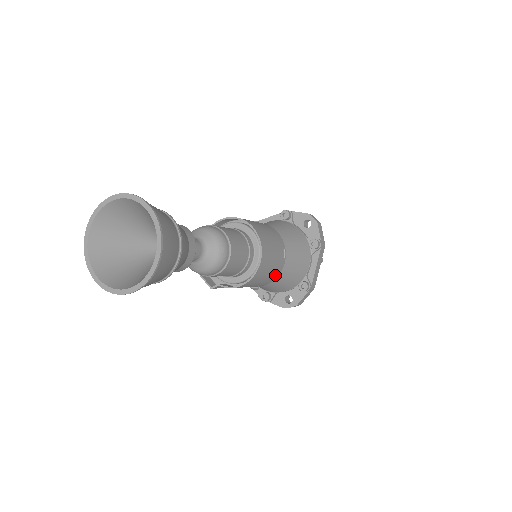
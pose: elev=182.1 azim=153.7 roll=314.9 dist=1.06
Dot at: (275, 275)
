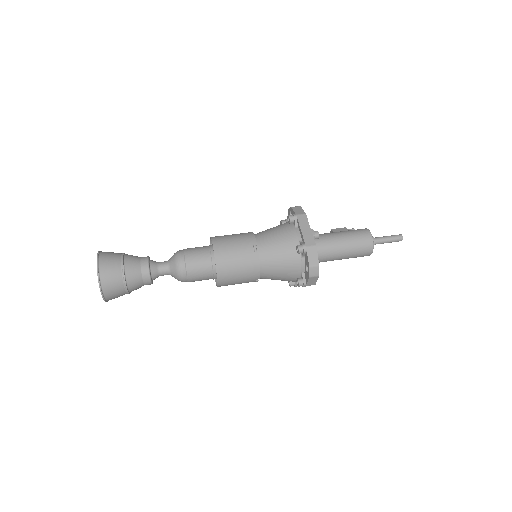
Dot at: occluded
